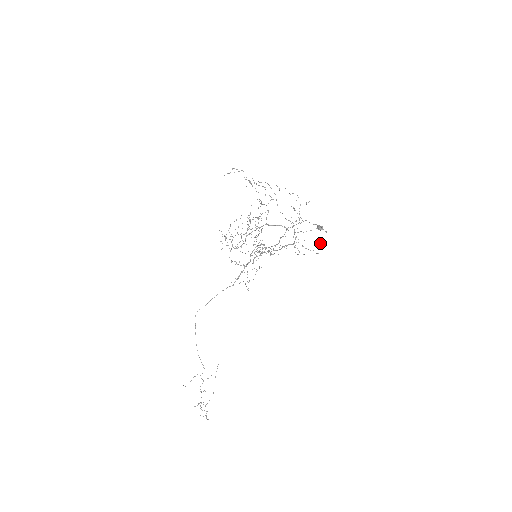
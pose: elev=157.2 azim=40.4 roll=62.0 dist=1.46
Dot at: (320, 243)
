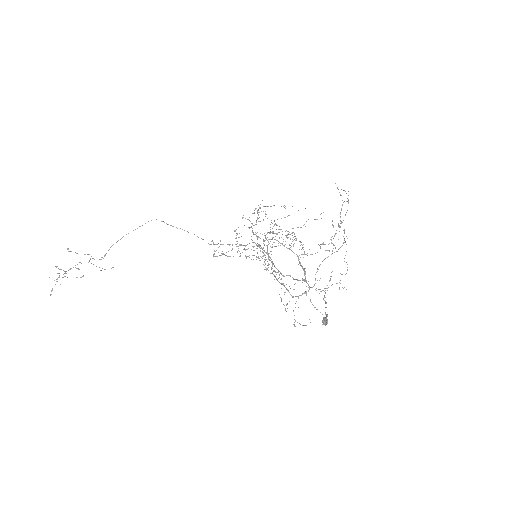
Dot at: occluded
